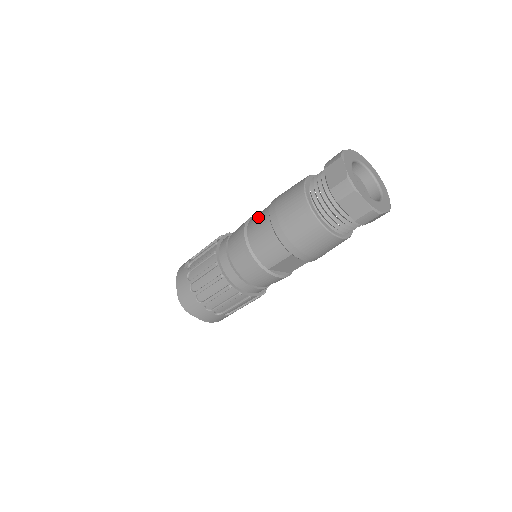
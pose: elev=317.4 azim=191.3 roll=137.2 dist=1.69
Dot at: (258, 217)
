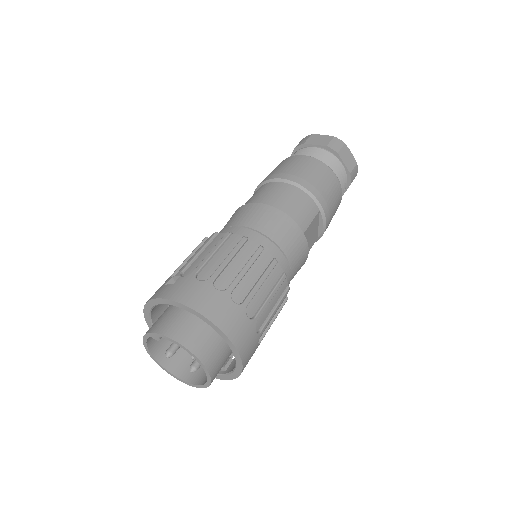
Dot at: (259, 193)
